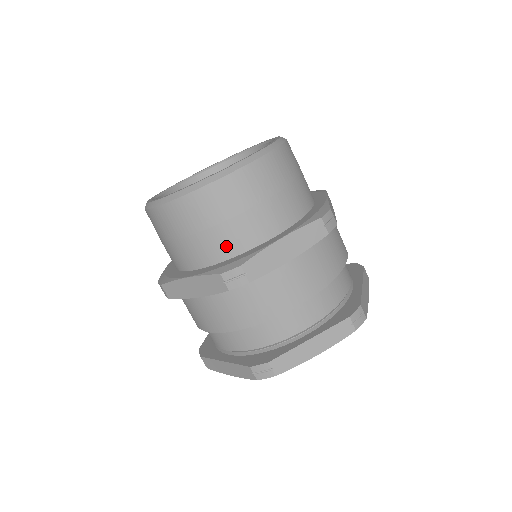
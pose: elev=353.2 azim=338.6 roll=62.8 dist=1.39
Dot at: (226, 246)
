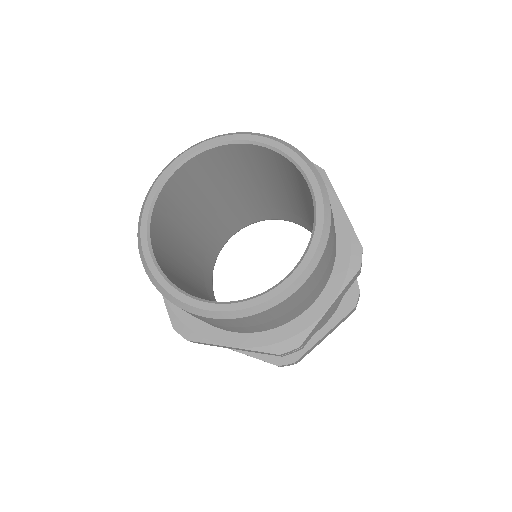
Dot at: (277, 324)
